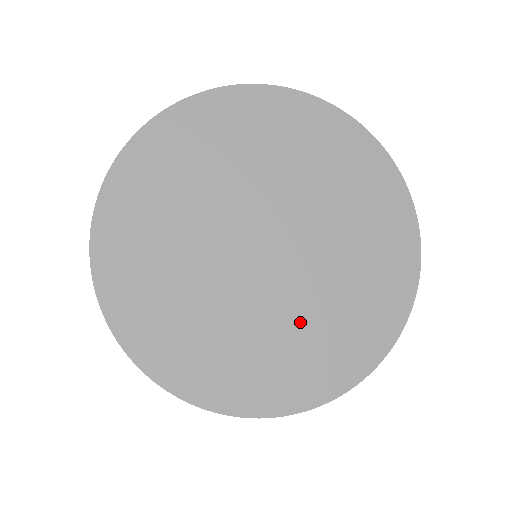
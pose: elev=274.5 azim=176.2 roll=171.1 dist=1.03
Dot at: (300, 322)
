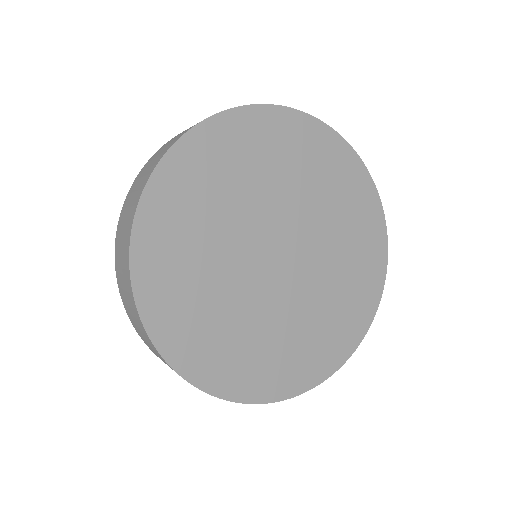
Dot at: (335, 277)
